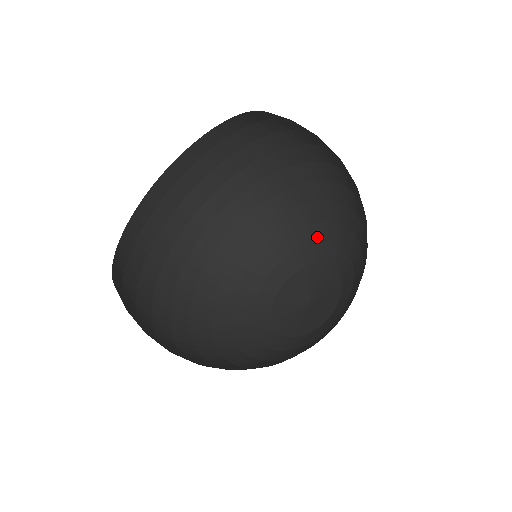
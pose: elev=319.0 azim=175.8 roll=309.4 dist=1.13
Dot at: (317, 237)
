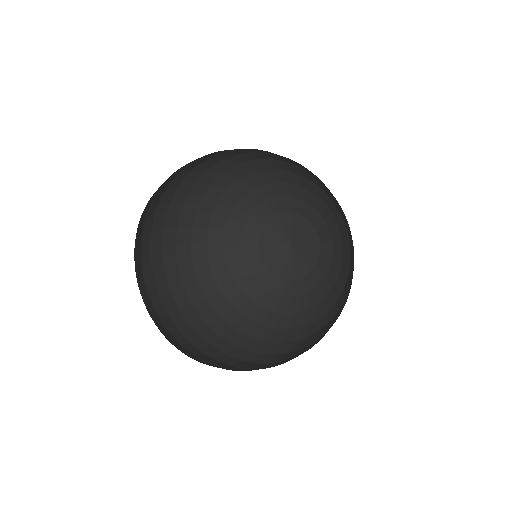
Dot at: (300, 195)
